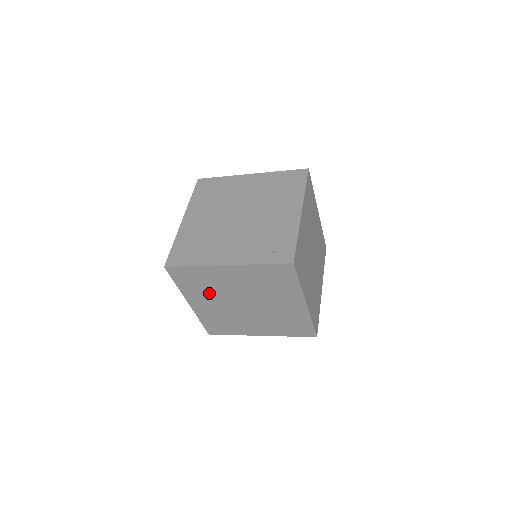
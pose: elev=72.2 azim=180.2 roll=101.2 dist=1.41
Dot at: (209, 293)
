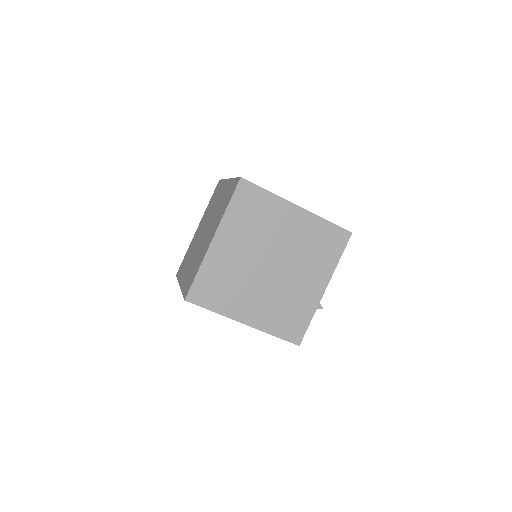
Dot at: occluded
